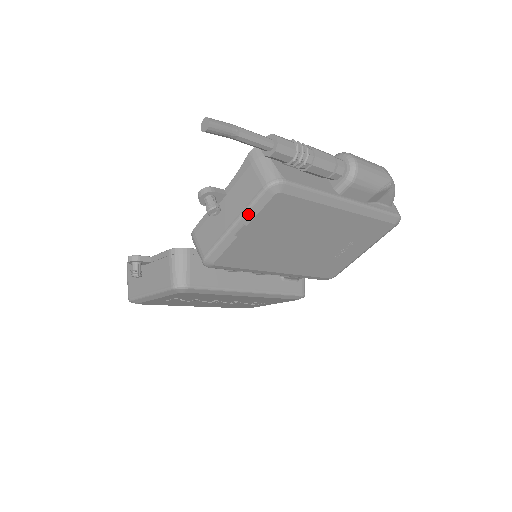
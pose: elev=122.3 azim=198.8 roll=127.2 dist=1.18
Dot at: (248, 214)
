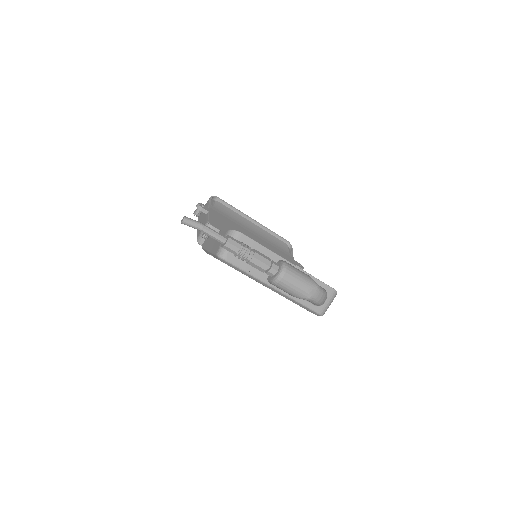
Dot at: (212, 254)
